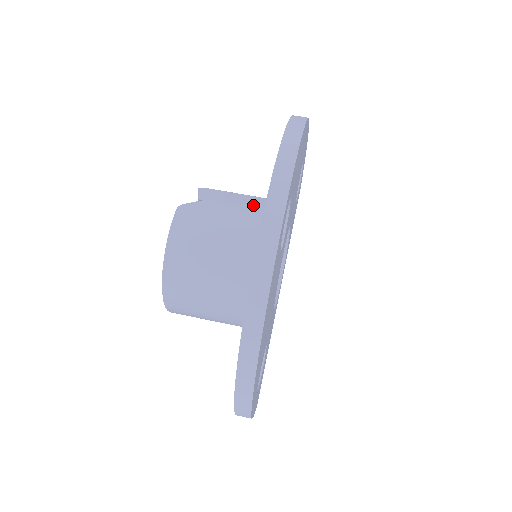
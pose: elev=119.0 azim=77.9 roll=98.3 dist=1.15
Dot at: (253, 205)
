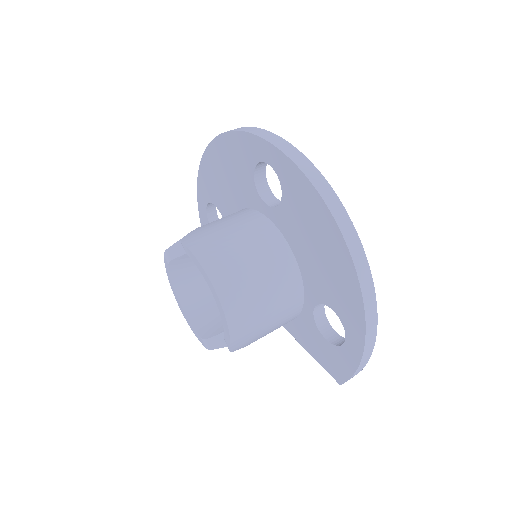
Dot at: occluded
